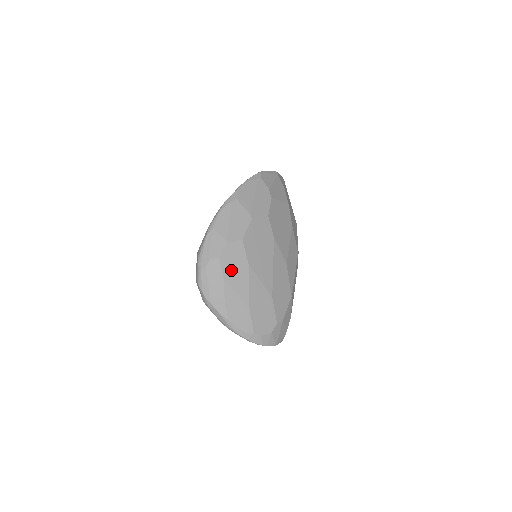
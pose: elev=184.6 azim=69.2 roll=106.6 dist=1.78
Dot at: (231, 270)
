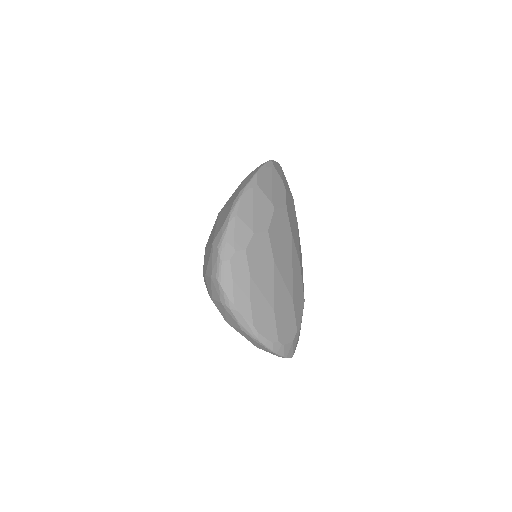
Dot at: (257, 265)
